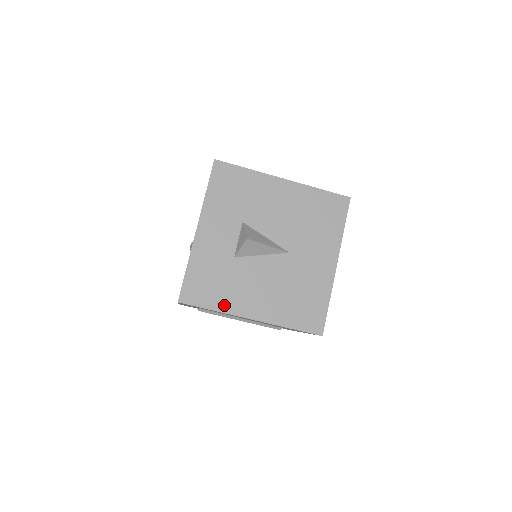
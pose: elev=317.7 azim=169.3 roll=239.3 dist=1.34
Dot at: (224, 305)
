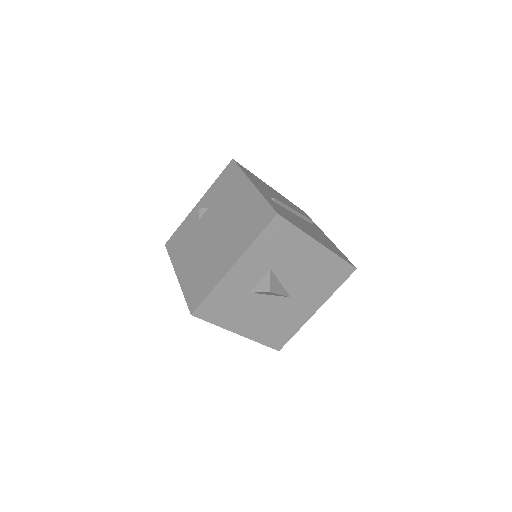
Dot at: (224, 323)
